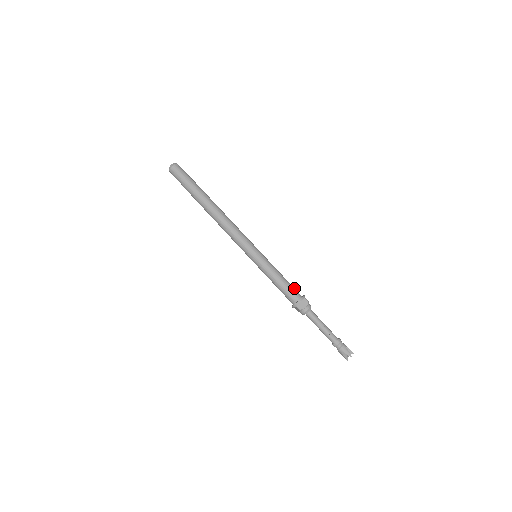
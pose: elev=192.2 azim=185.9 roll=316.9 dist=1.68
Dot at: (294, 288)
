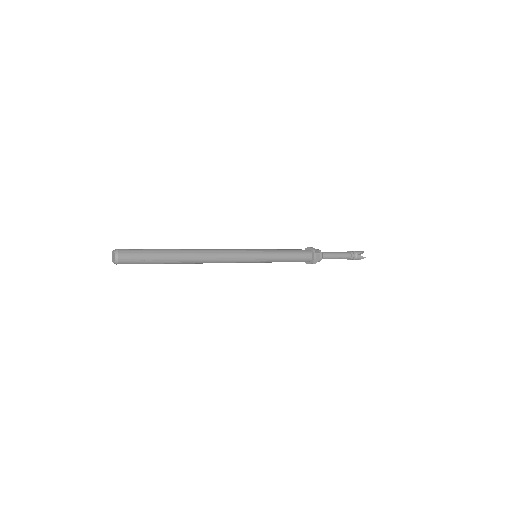
Dot at: (302, 252)
